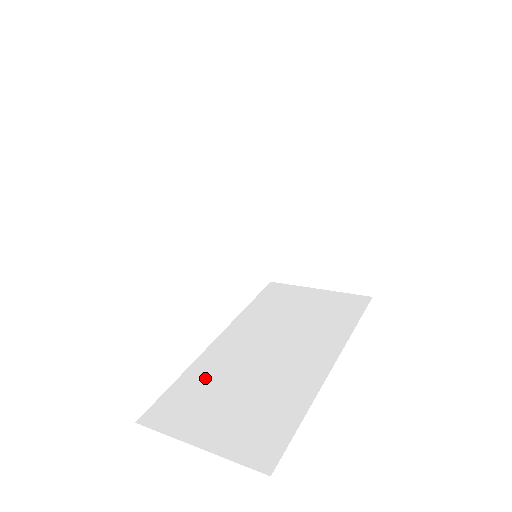
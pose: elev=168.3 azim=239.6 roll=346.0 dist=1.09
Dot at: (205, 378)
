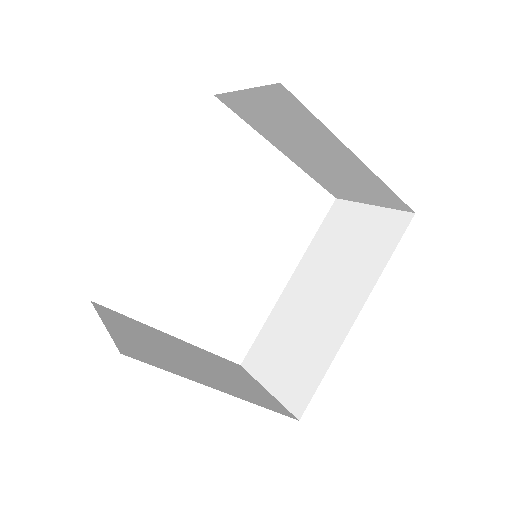
Dot at: (277, 326)
